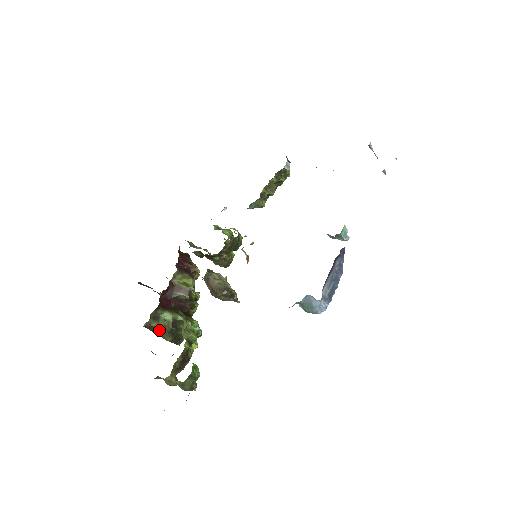
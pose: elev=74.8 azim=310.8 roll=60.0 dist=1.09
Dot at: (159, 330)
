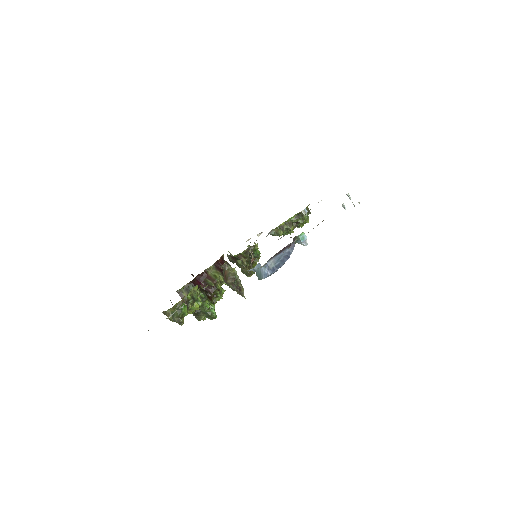
Dot at: occluded
